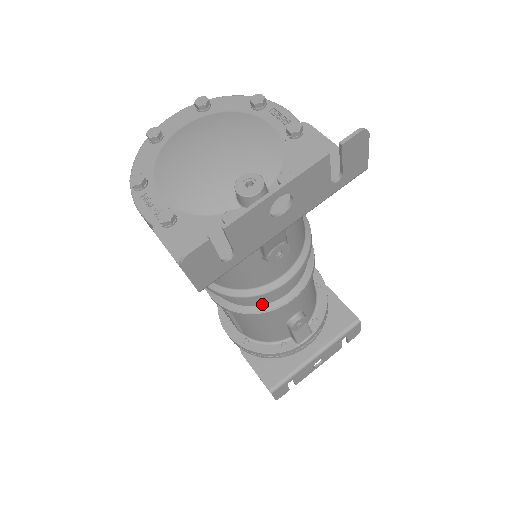
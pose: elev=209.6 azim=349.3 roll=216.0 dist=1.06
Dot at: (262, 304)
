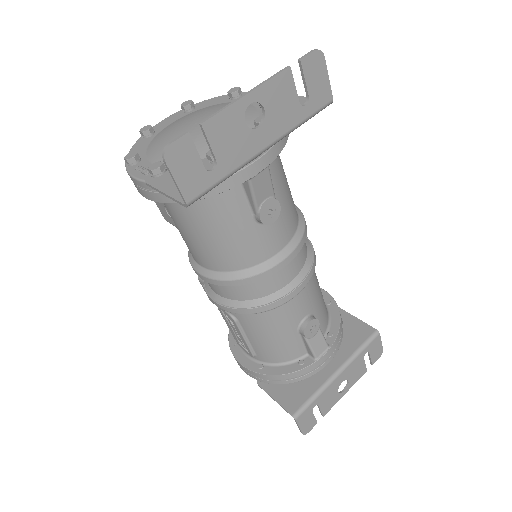
Dot at: (266, 294)
